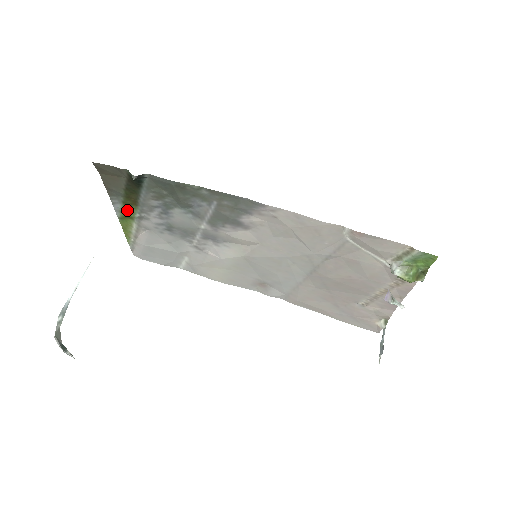
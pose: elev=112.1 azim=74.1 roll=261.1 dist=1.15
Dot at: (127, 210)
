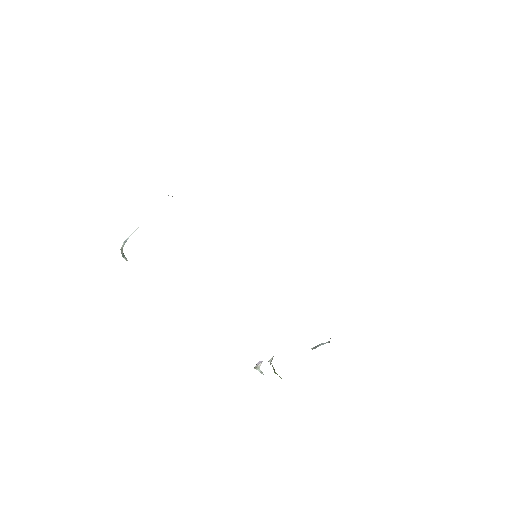
Dot at: occluded
